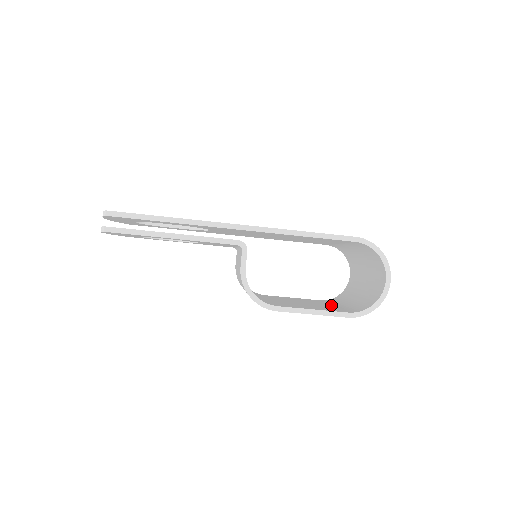
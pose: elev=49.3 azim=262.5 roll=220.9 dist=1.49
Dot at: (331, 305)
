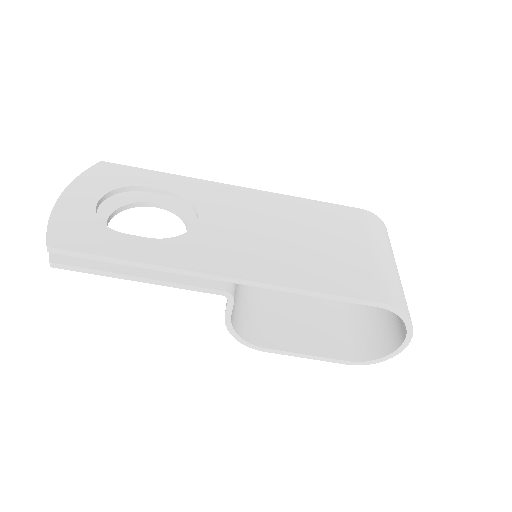
Dot at: (340, 307)
